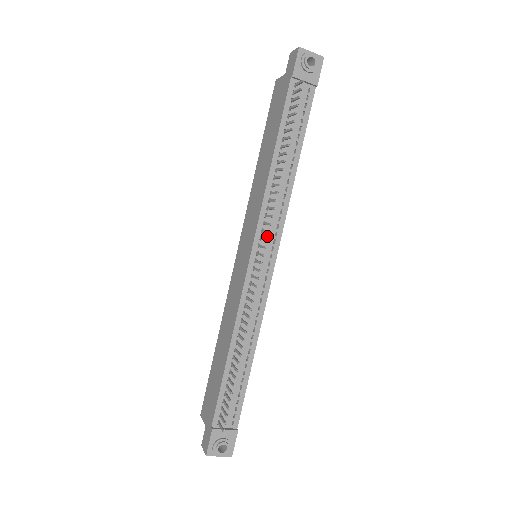
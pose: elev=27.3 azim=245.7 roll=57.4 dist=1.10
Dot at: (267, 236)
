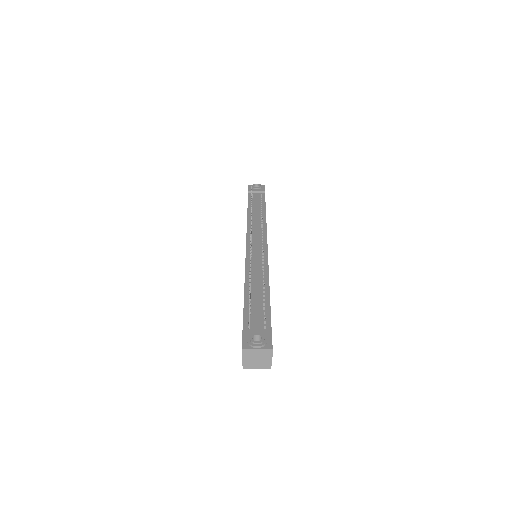
Dot at: (256, 236)
